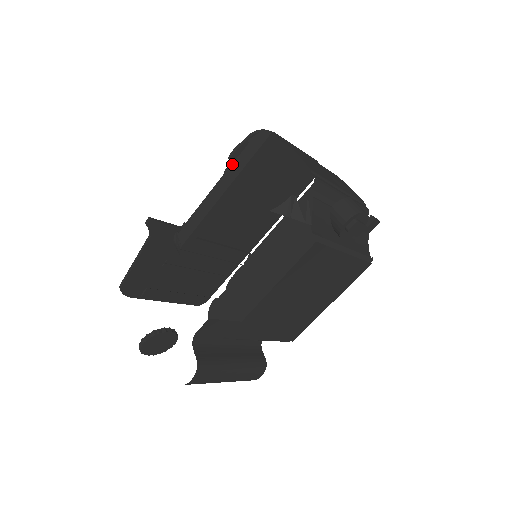
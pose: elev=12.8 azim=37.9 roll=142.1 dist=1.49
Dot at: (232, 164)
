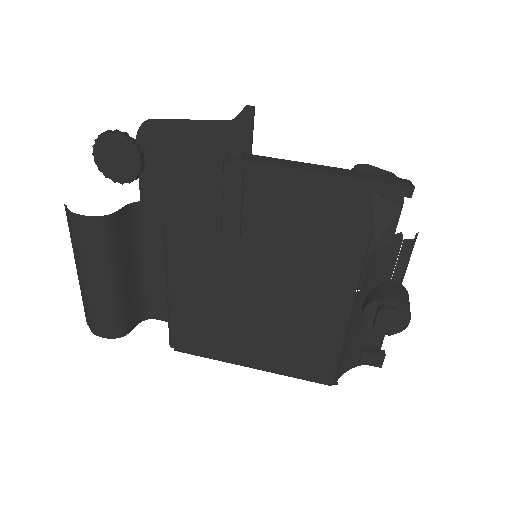
Dot at: (354, 170)
